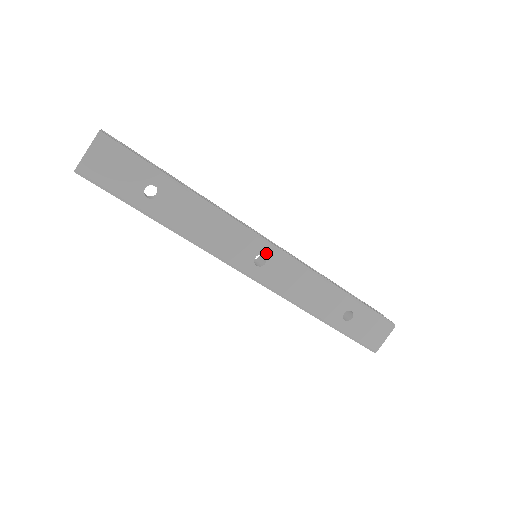
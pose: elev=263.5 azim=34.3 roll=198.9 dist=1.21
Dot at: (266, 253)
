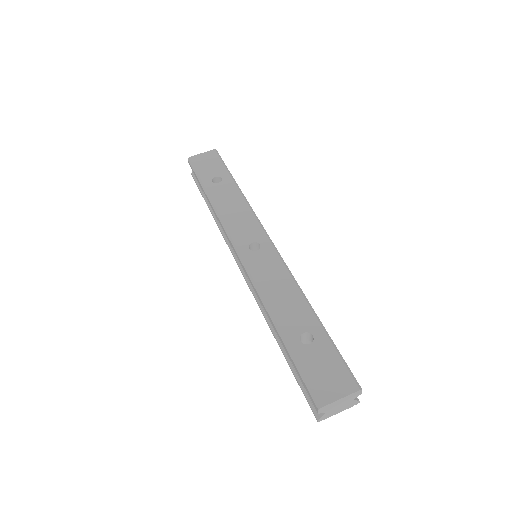
Dot at: (263, 244)
